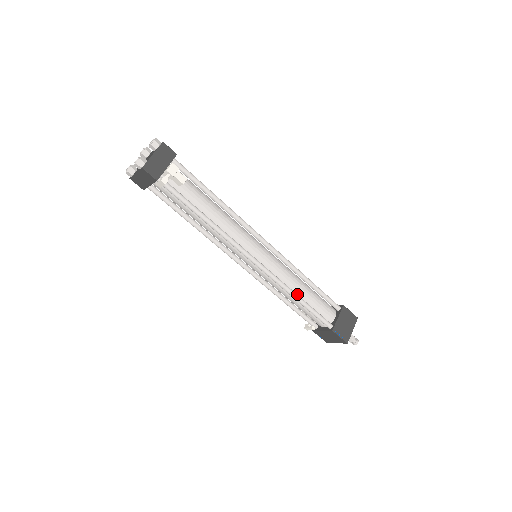
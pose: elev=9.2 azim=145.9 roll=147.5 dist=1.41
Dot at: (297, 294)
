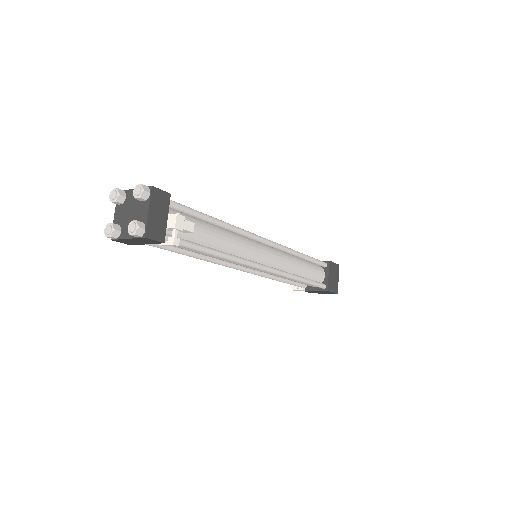
Dot at: (297, 274)
